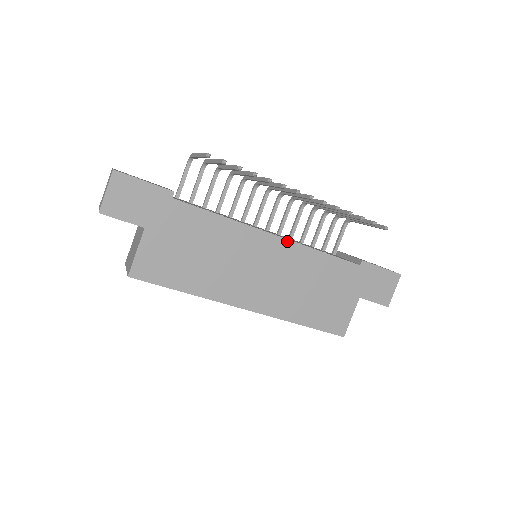
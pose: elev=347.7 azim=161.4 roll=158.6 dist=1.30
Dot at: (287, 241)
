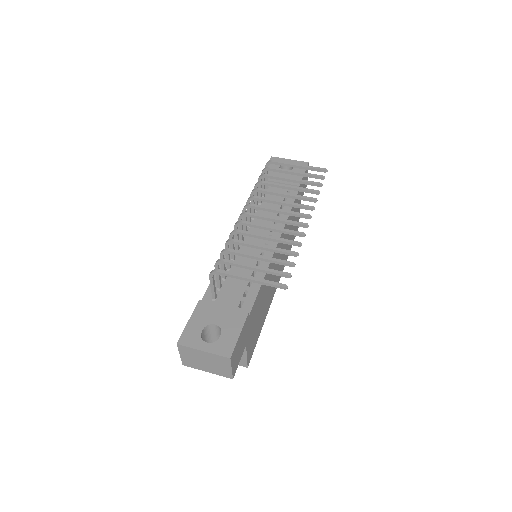
Dot at: (281, 236)
